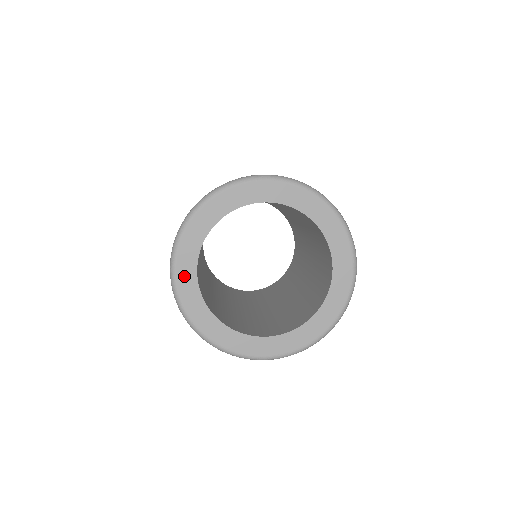
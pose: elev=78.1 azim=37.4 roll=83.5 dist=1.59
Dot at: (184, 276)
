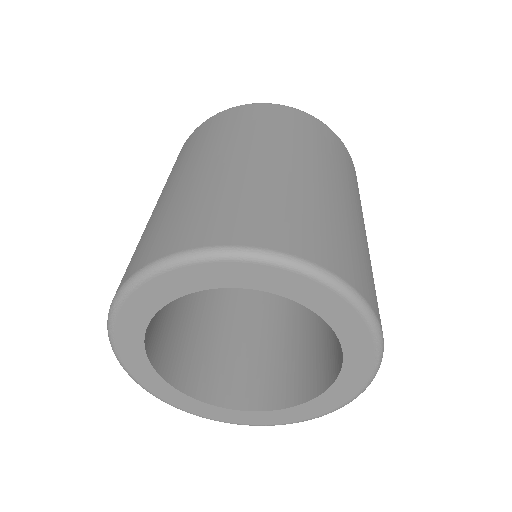
Dot at: (150, 383)
